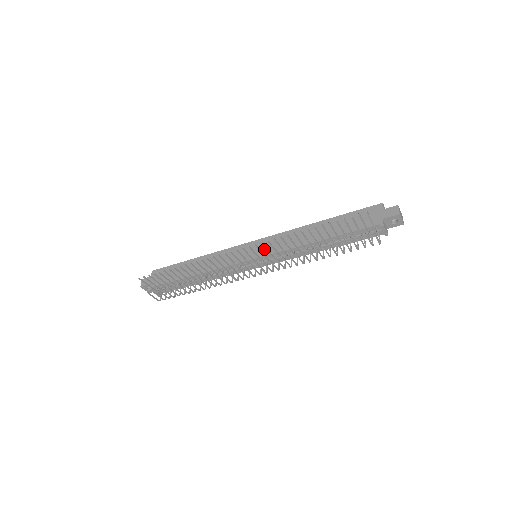
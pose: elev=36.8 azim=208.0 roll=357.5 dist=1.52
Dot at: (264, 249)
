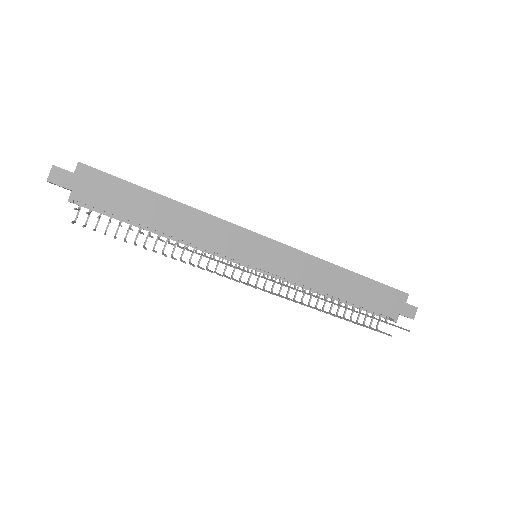
Dot at: (274, 262)
